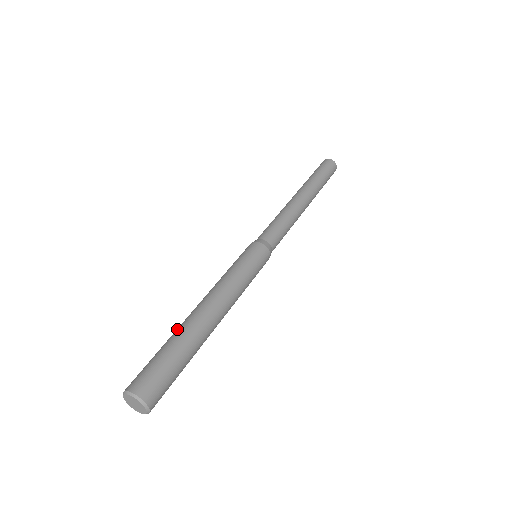
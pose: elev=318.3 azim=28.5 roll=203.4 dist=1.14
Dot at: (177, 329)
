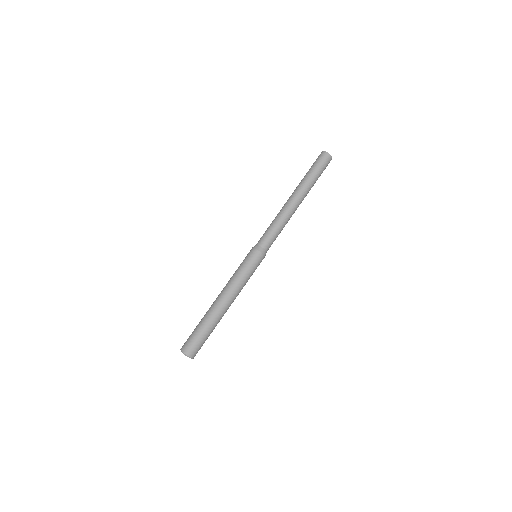
Dot at: (207, 316)
